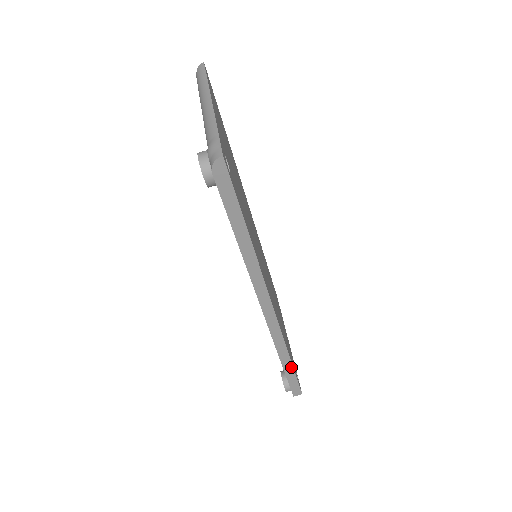
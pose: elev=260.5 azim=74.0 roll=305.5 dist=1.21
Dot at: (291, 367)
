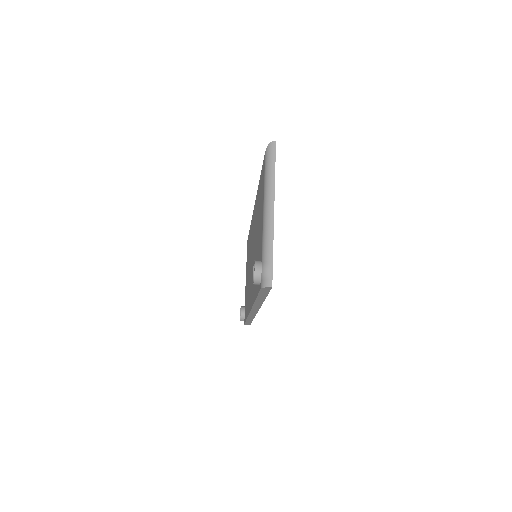
Dot at: (251, 320)
